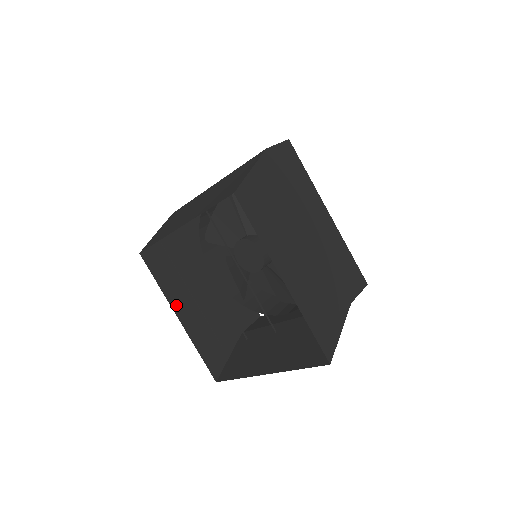
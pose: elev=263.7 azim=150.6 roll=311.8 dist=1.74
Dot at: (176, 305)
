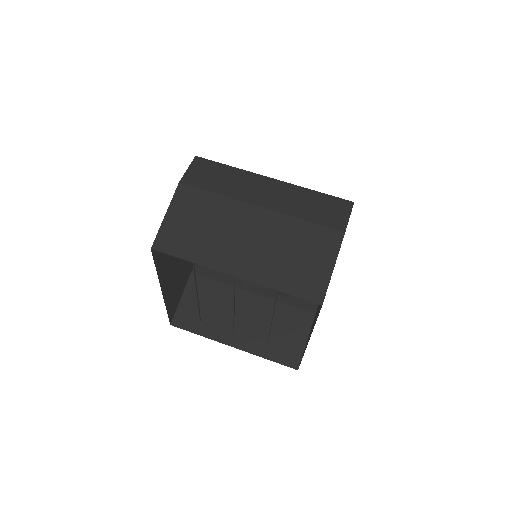
Dot at: (163, 281)
